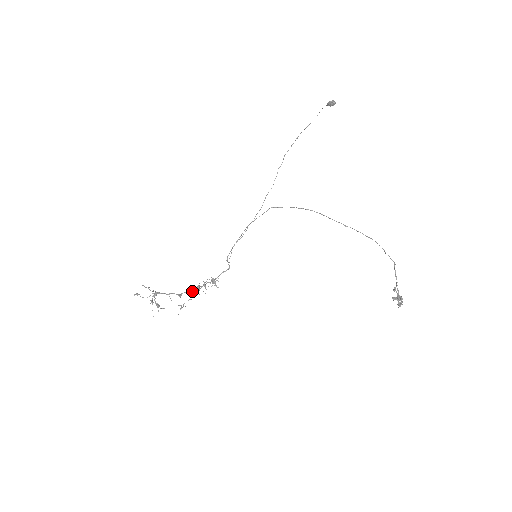
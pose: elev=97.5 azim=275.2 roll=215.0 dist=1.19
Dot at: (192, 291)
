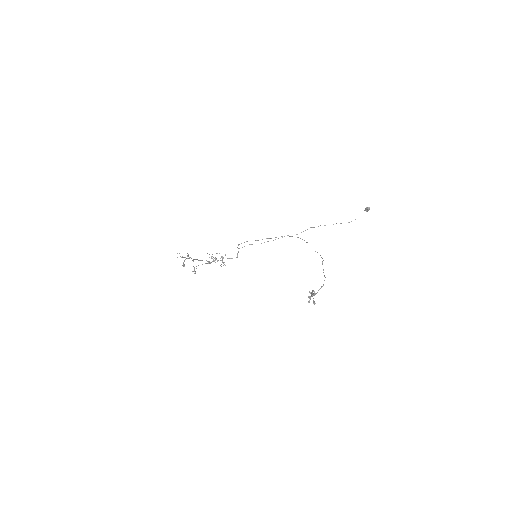
Dot at: (207, 261)
